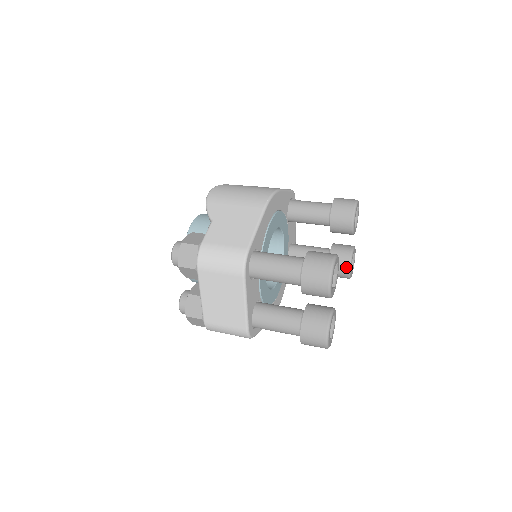
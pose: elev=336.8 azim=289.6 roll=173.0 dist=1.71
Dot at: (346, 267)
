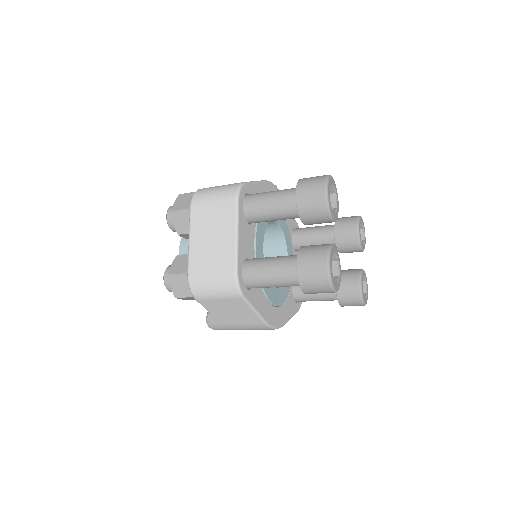
Dot at: (356, 281)
